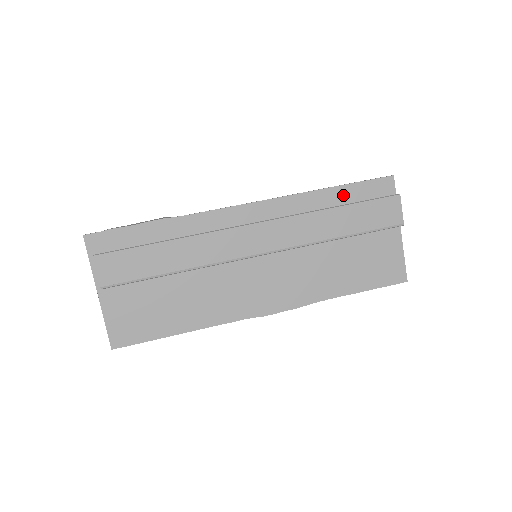
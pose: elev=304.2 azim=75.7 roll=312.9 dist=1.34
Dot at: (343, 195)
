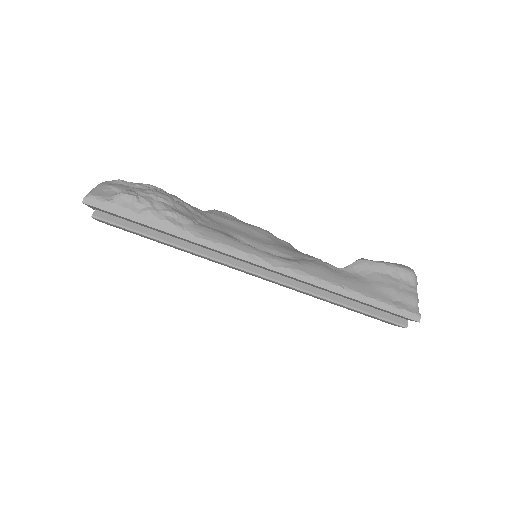
Dot at: (358, 301)
